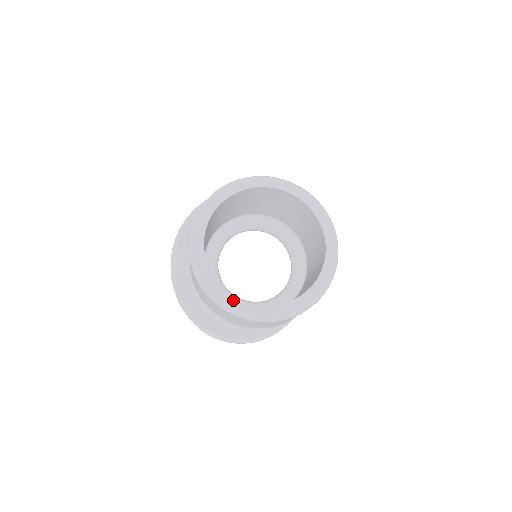
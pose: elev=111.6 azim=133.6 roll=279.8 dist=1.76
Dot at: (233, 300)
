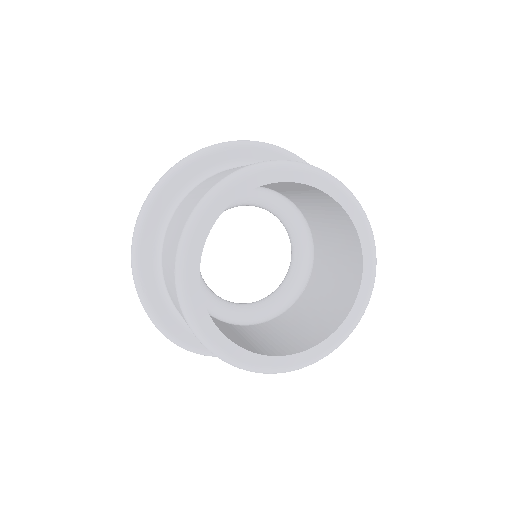
Dot at: (232, 348)
